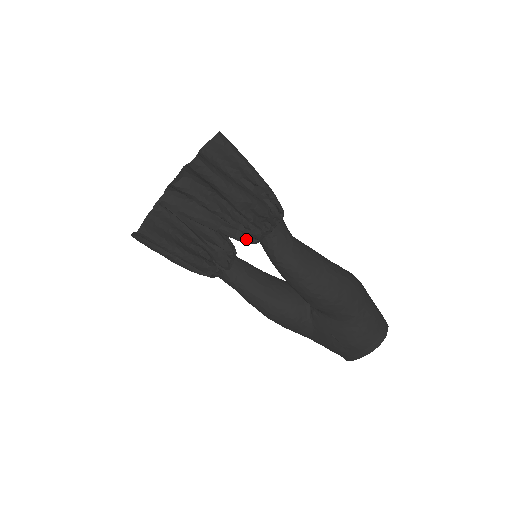
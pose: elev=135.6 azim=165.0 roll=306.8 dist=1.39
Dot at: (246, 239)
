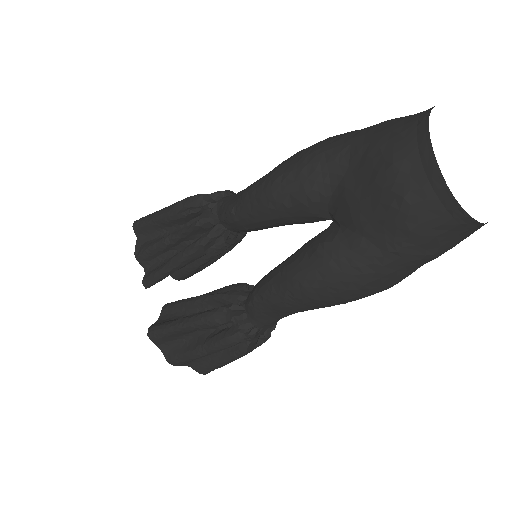
Dot at: (207, 235)
